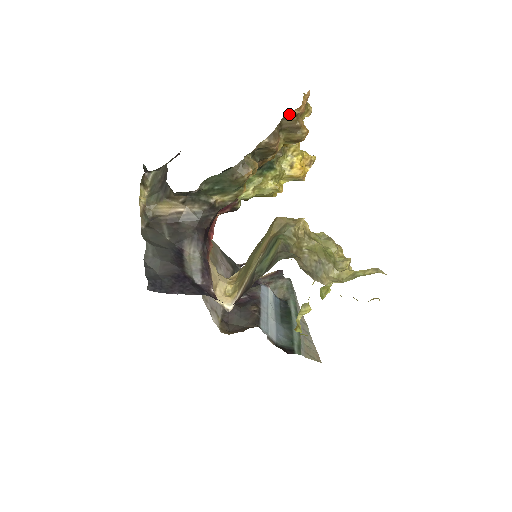
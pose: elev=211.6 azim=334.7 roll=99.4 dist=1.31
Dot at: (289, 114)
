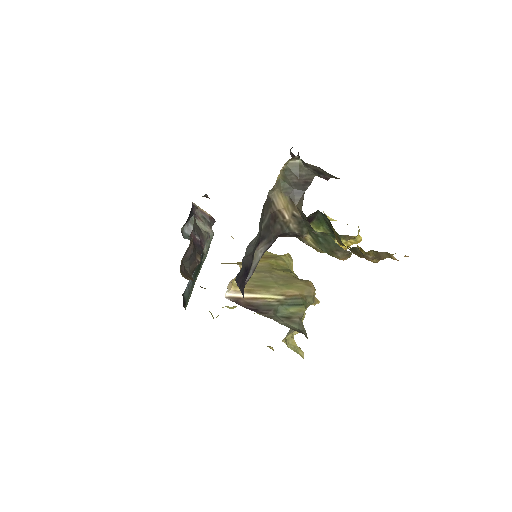
Dot at: (391, 255)
